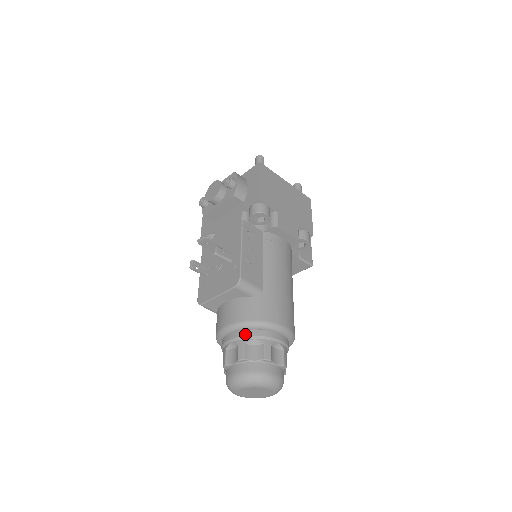
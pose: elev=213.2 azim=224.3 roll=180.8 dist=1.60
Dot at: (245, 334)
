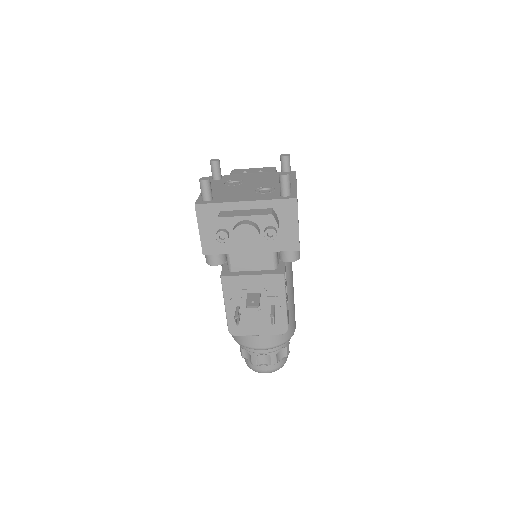
Dot at: (277, 349)
